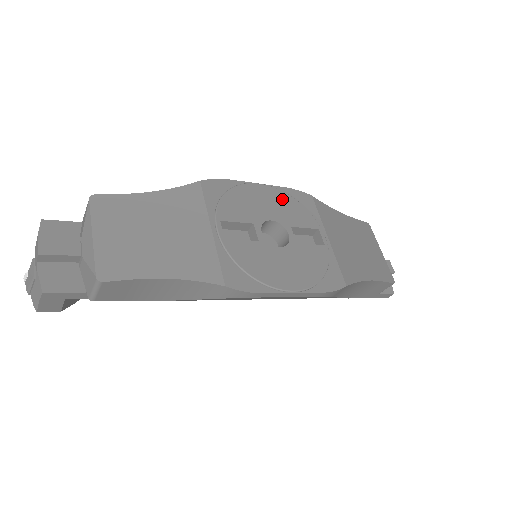
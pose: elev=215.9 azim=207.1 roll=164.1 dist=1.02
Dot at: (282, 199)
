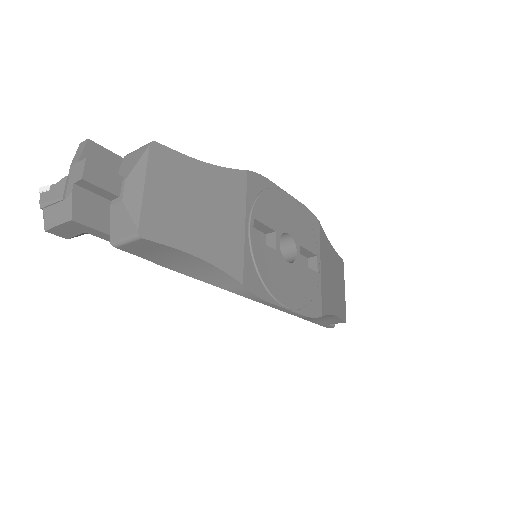
Dot at: (300, 216)
